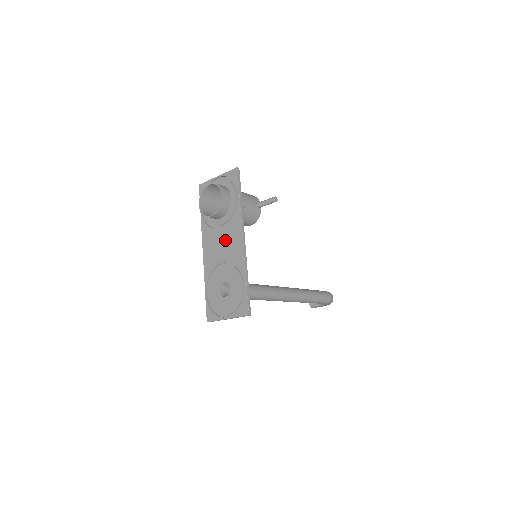
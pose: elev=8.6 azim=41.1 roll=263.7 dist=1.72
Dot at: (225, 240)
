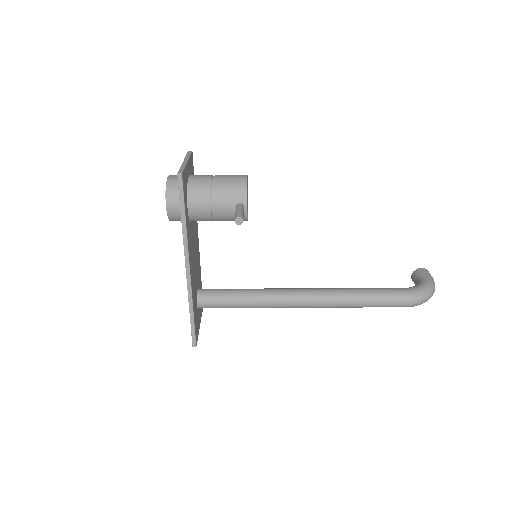
Dot at: occluded
